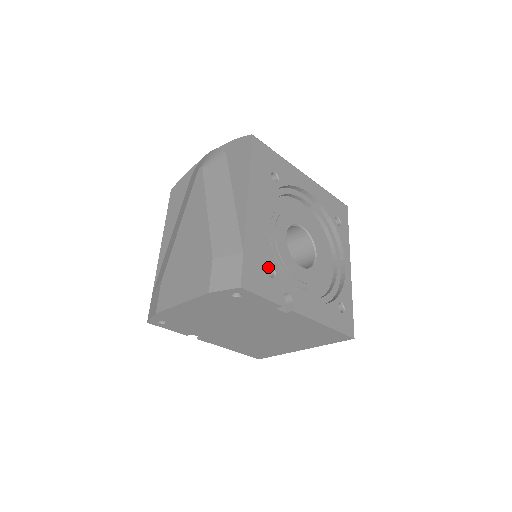
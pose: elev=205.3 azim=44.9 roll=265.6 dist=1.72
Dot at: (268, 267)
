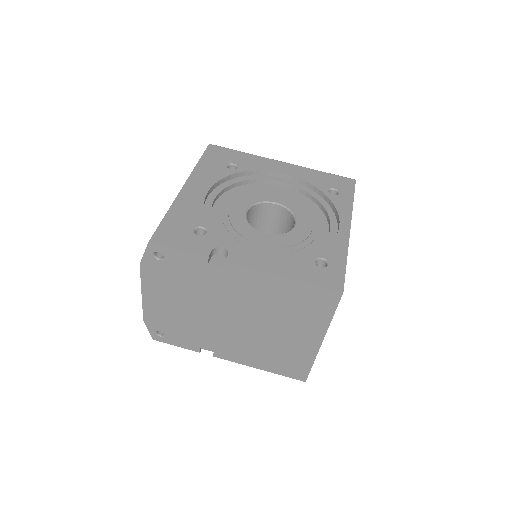
Dot at: (200, 229)
